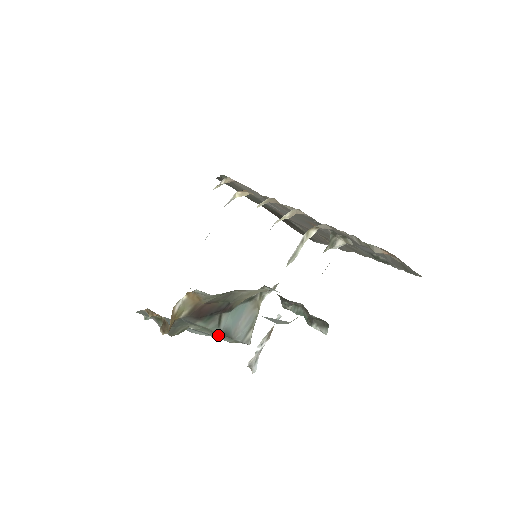
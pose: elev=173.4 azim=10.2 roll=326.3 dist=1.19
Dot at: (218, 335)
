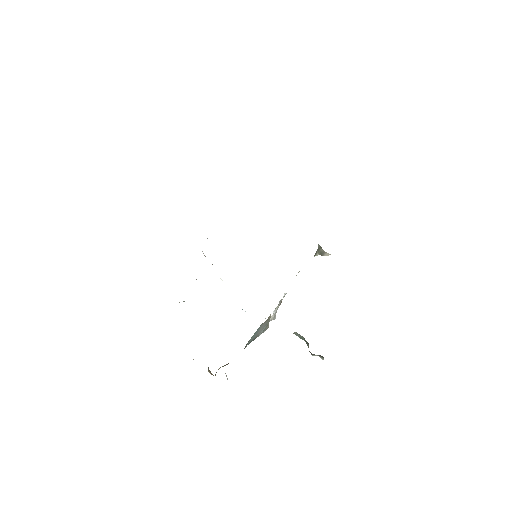
Dot at: occluded
